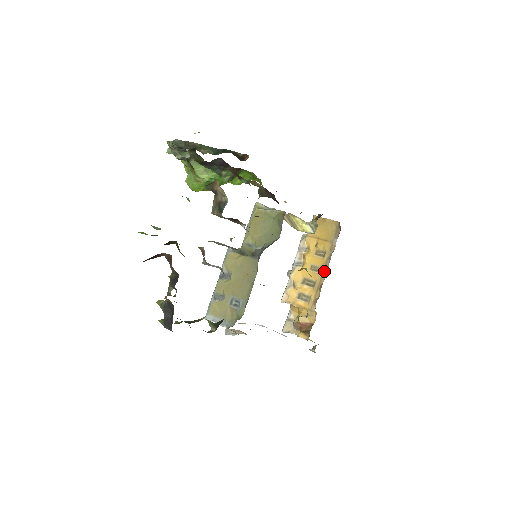
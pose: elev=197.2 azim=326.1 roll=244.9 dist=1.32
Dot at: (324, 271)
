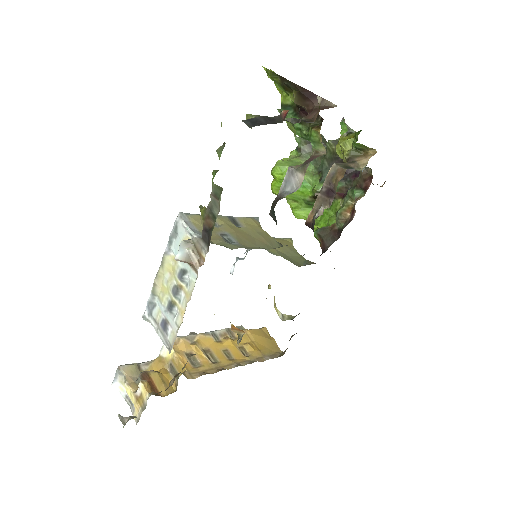
Dot at: (237, 364)
